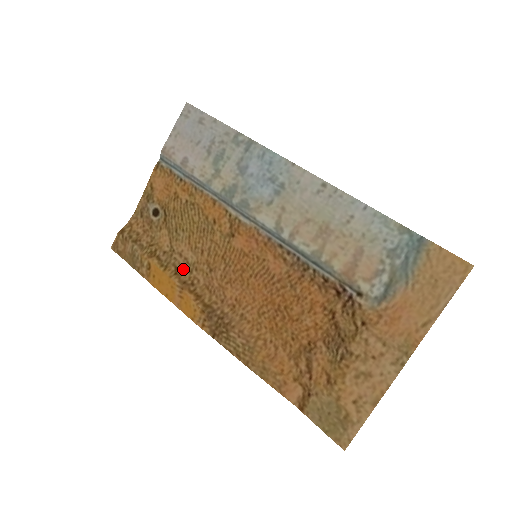
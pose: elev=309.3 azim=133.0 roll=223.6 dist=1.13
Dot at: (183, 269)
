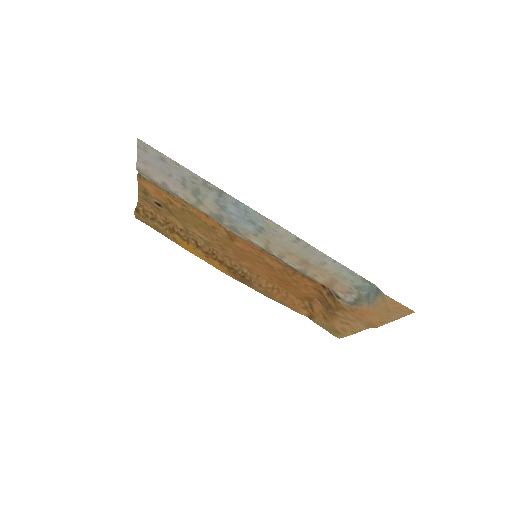
Dot at: (201, 243)
